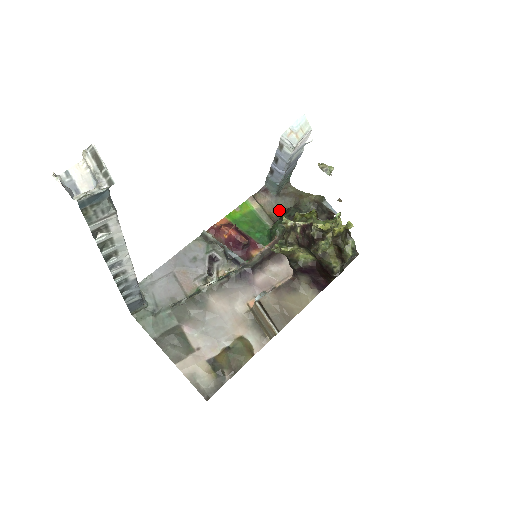
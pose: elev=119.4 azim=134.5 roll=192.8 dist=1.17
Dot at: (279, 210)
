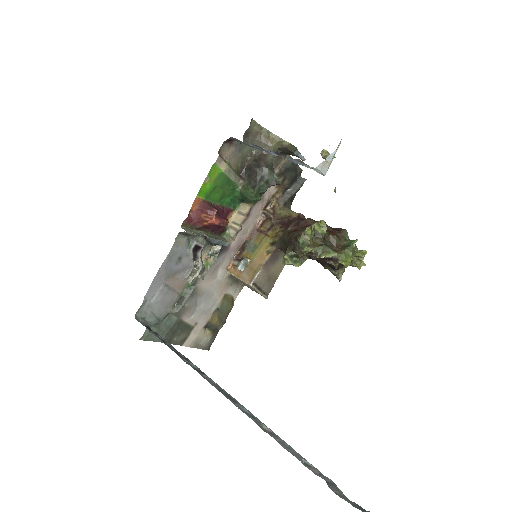
Dot at: (243, 158)
